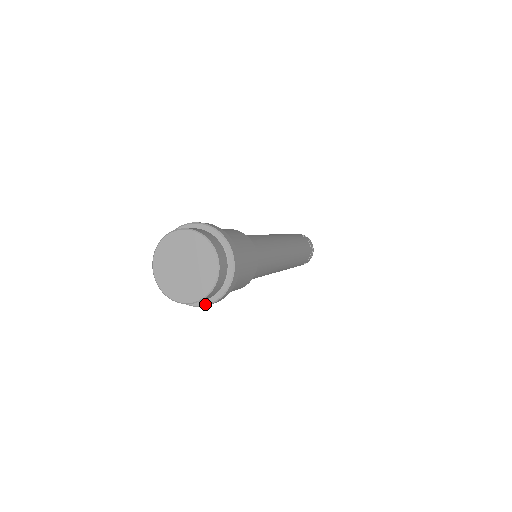
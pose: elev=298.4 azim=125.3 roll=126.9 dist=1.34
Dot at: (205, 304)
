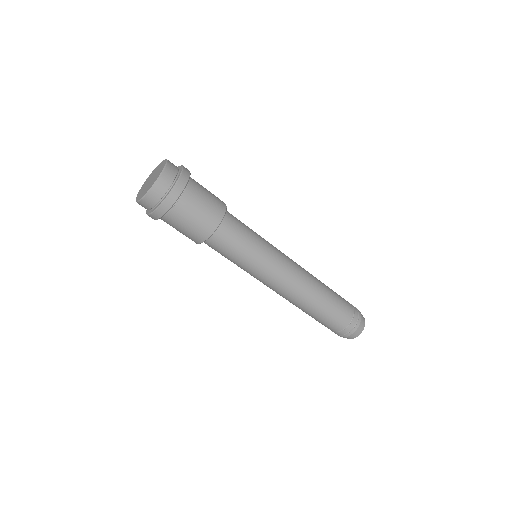
Dot at: (158, 206)
